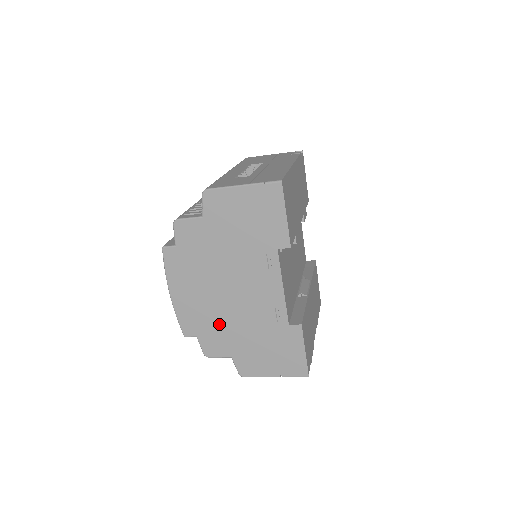
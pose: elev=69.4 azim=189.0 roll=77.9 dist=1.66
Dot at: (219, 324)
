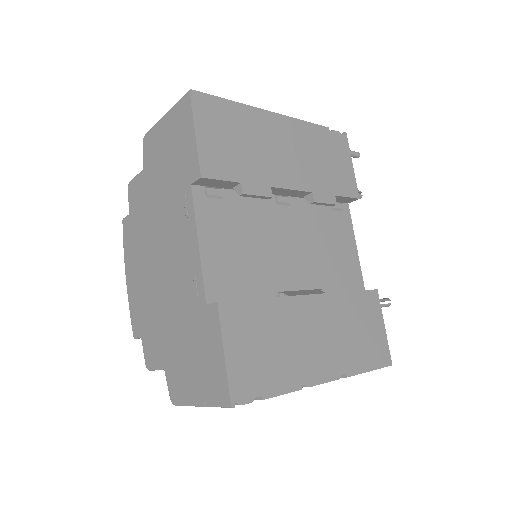
Dot at: (155, 314)
